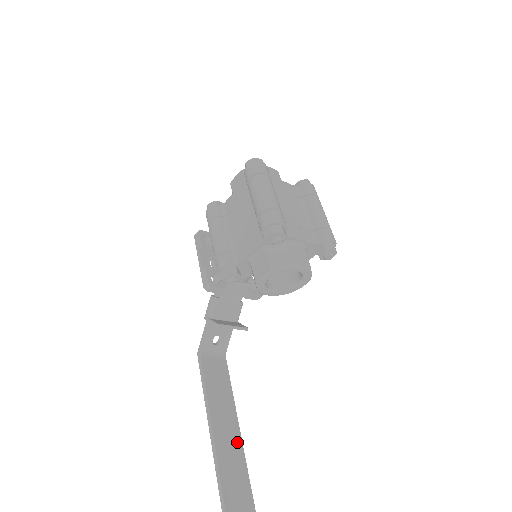
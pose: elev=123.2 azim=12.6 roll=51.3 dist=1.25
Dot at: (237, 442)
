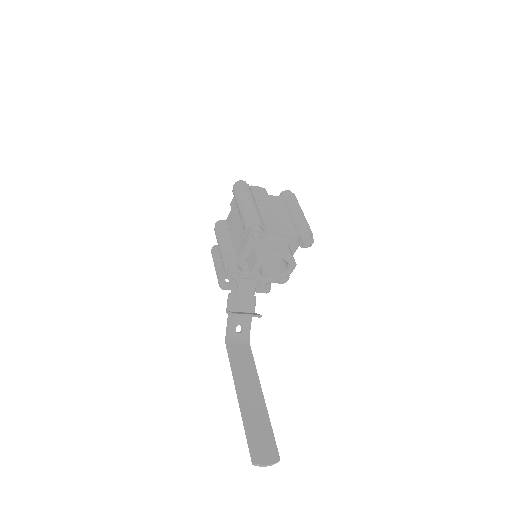
Dot at: (261, 405)
